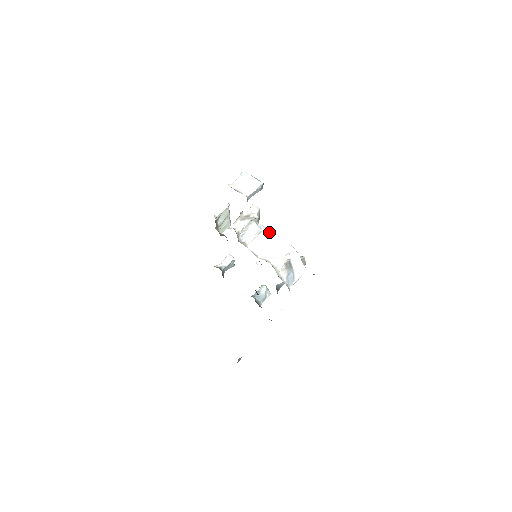
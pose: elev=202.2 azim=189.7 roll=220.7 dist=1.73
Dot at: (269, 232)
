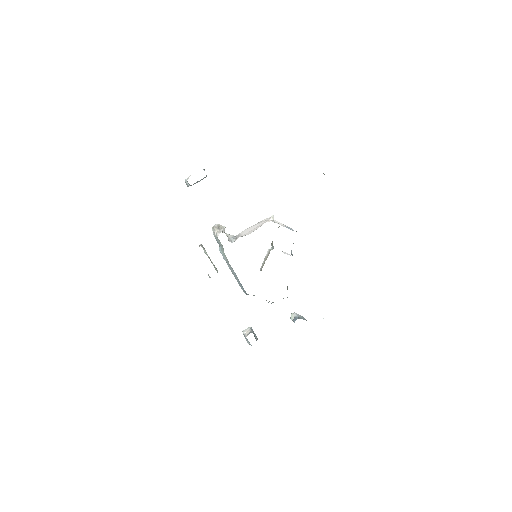
Dot at: (243, 231)
